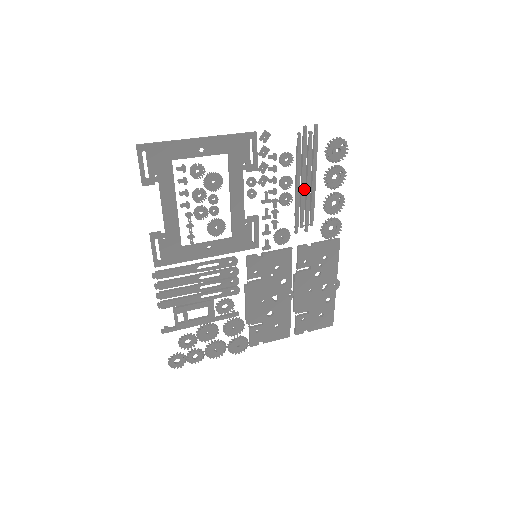
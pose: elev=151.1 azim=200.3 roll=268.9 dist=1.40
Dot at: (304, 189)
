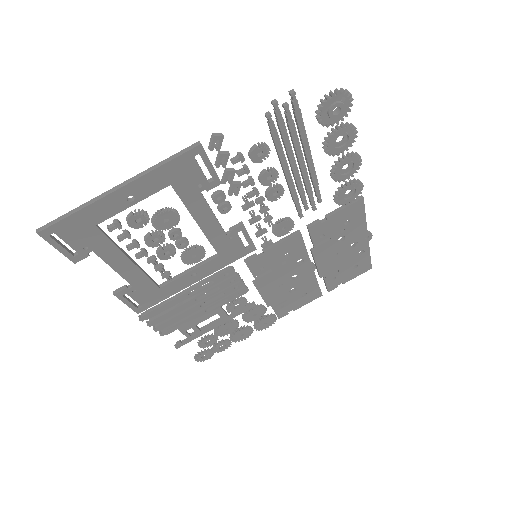
Dot at: (297, 173)
